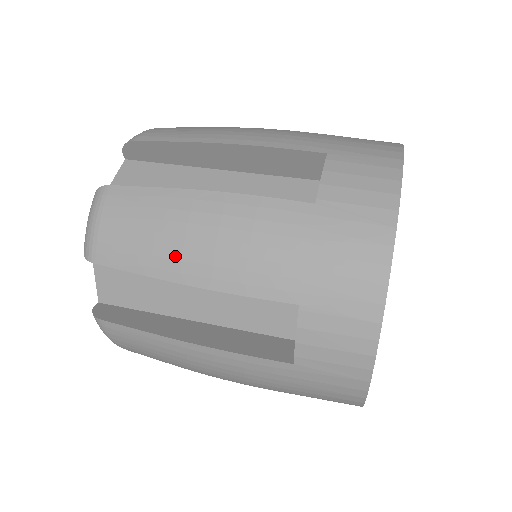
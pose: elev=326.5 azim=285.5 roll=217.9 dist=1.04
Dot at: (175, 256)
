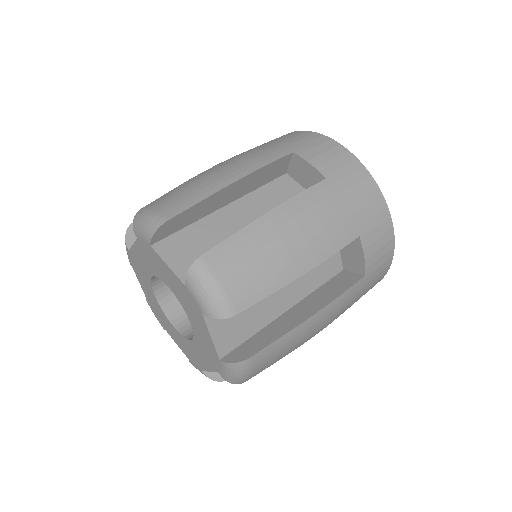
Dot at: (288, 262)
